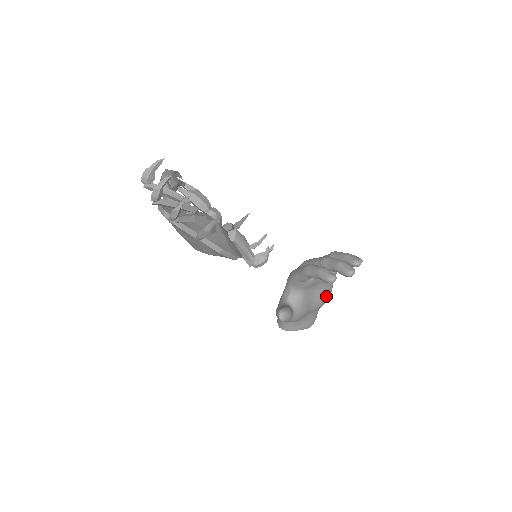
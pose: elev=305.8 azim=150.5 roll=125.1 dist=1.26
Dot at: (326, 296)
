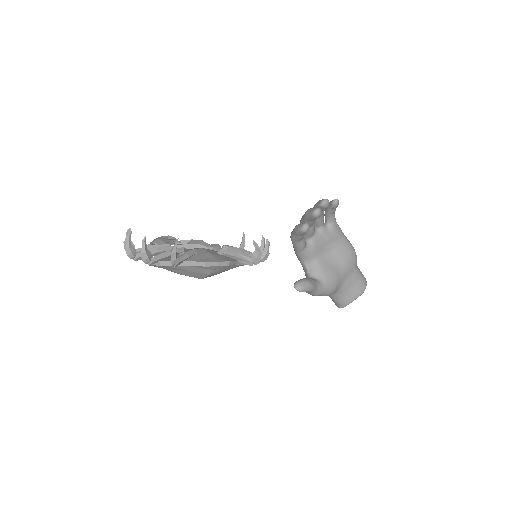
Dot at: (347, 253)
